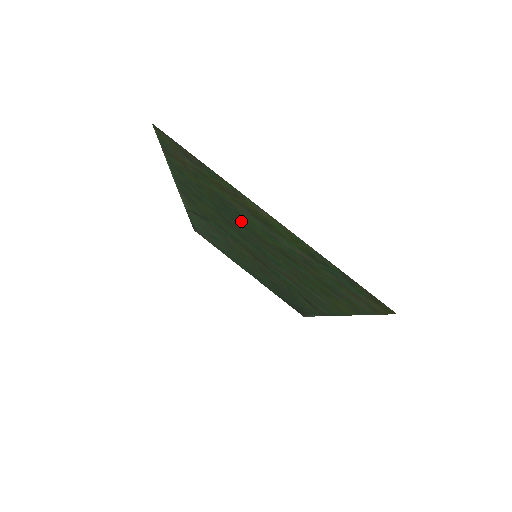
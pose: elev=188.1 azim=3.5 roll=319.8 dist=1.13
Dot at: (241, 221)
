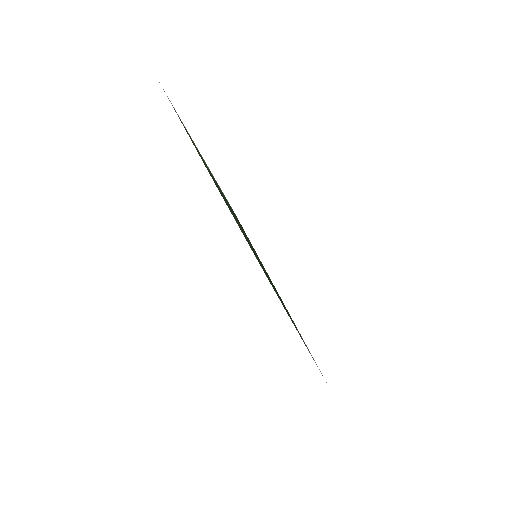
Dot at: occluded
